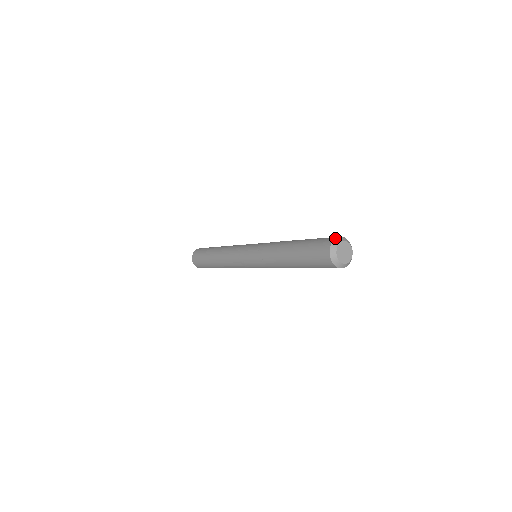
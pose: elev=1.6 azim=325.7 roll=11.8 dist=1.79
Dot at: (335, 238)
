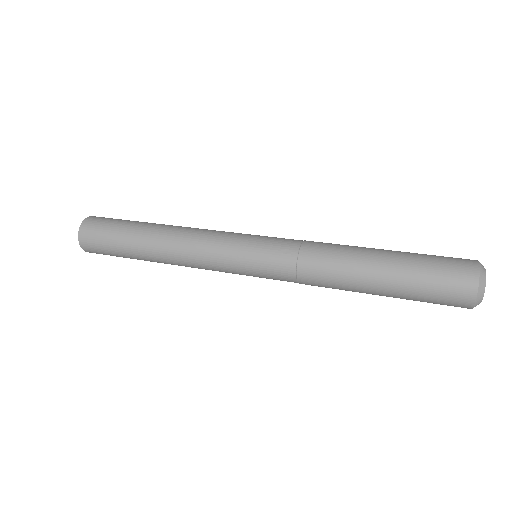
Dot at: (479, 263)
